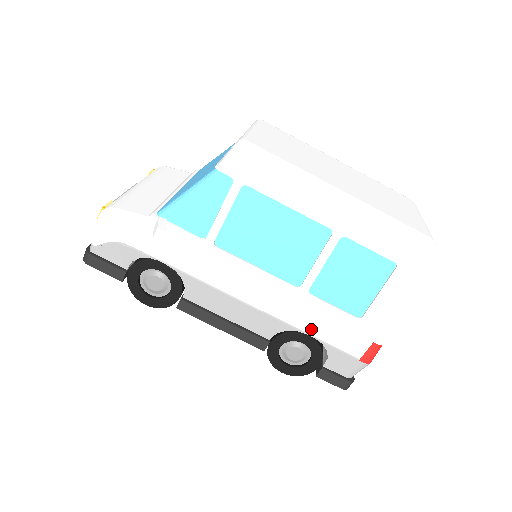
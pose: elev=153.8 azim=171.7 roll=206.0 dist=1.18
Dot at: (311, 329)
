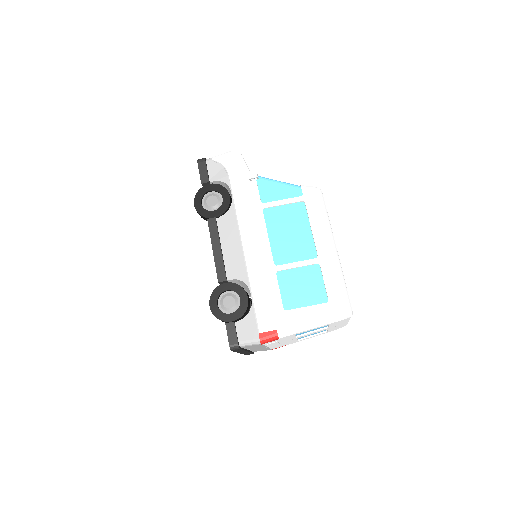
Dot at: (256, 292)
